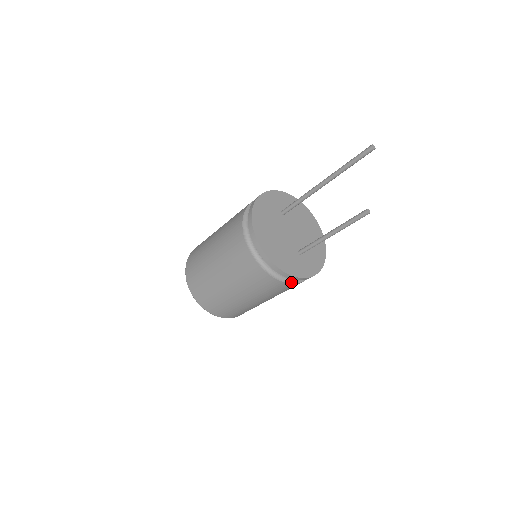
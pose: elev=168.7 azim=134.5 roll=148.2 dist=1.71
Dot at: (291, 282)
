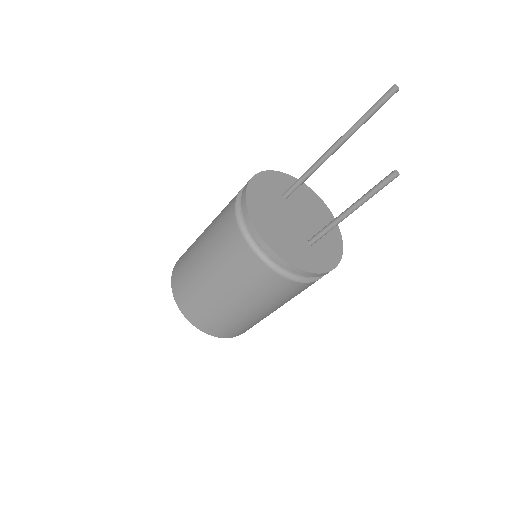
Dot at: (302, 281)
